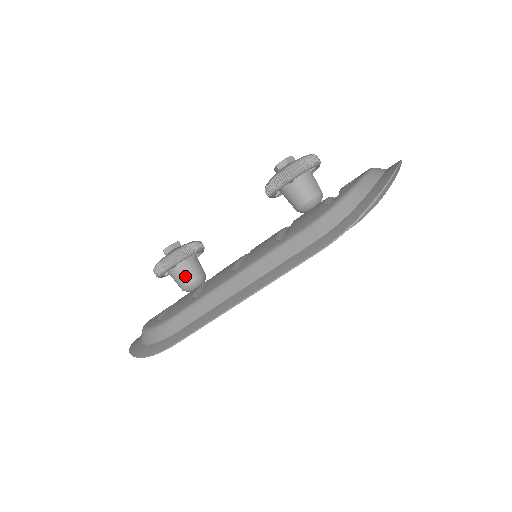
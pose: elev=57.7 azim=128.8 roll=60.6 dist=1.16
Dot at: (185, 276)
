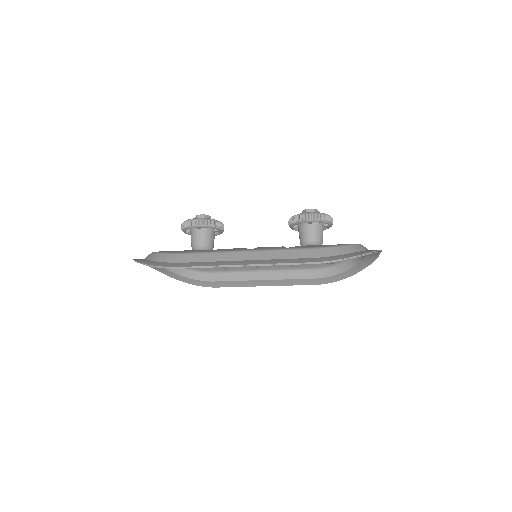
Dot at: (202, 239)
